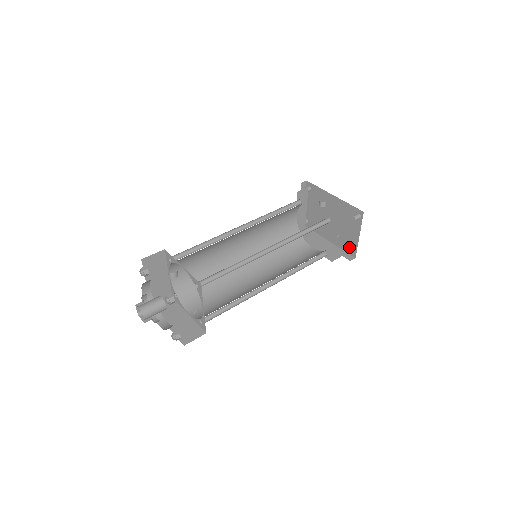
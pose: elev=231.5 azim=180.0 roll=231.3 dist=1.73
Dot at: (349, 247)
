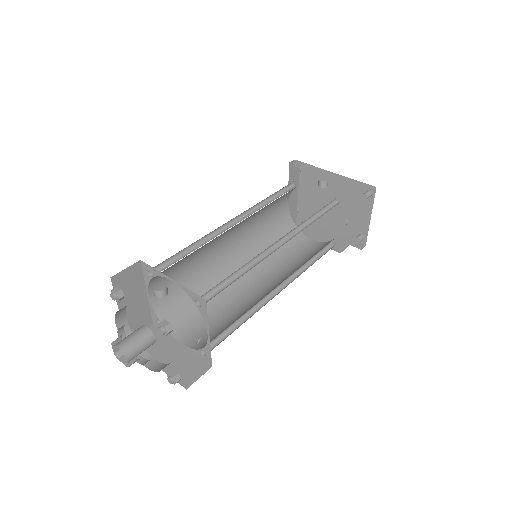
Dot at: (356, 233)
